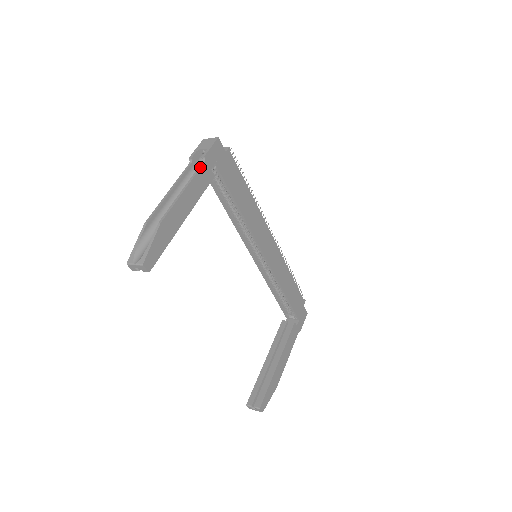
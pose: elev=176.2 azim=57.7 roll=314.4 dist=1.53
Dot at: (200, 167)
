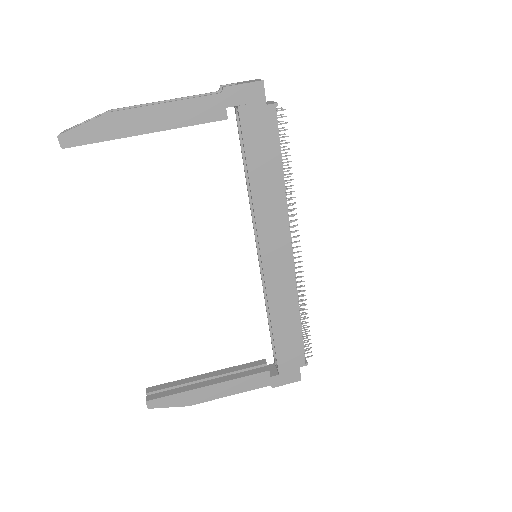
Dot at: occluded
